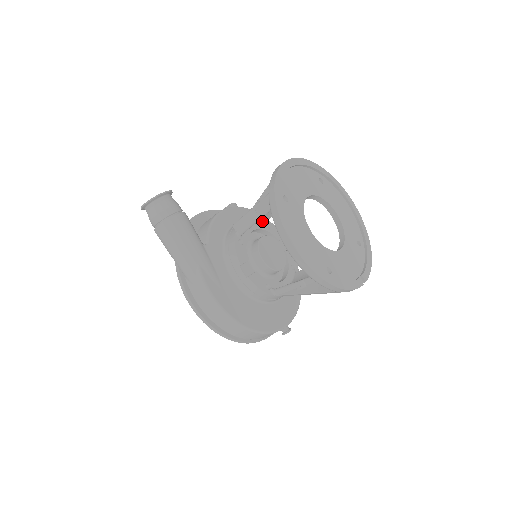
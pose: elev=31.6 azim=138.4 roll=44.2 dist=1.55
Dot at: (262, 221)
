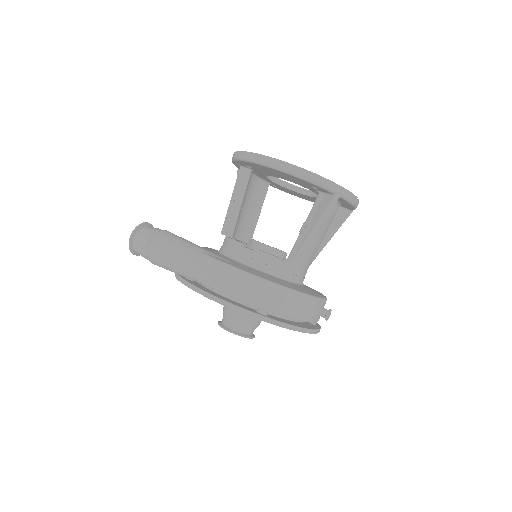
Dot at: (247, 241)
